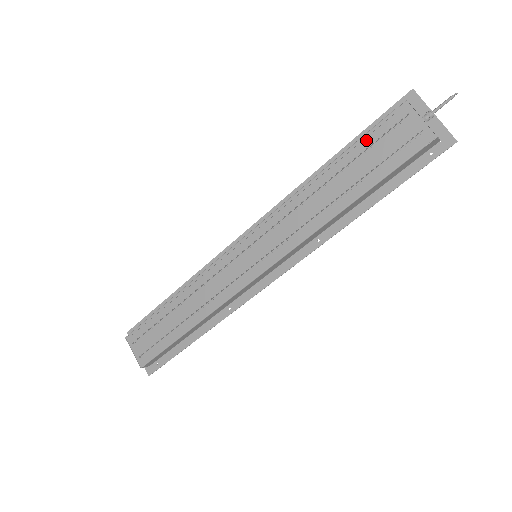
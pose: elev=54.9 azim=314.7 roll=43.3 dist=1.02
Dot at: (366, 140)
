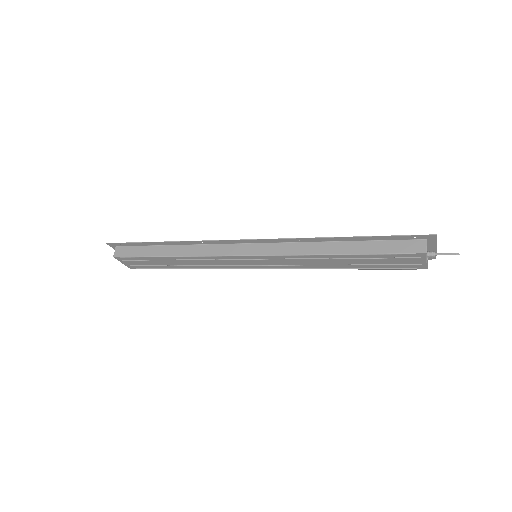
Dot at: (382, 255)
